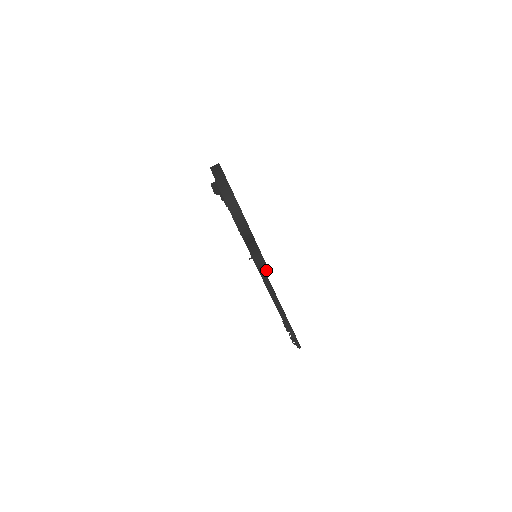
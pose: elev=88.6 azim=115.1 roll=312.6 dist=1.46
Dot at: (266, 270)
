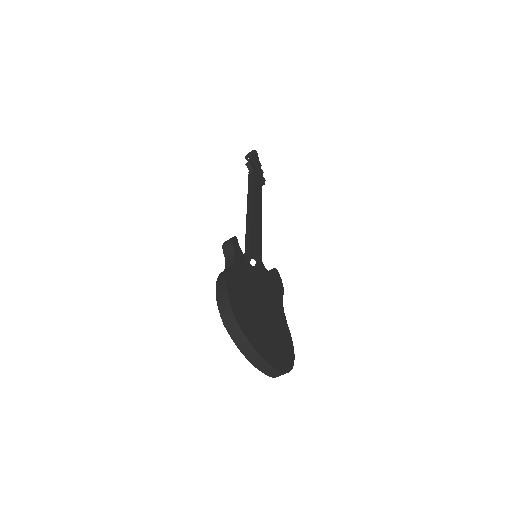
Dot at: occluded
